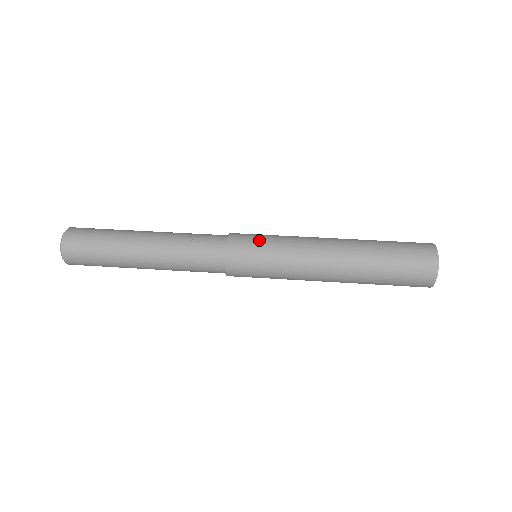
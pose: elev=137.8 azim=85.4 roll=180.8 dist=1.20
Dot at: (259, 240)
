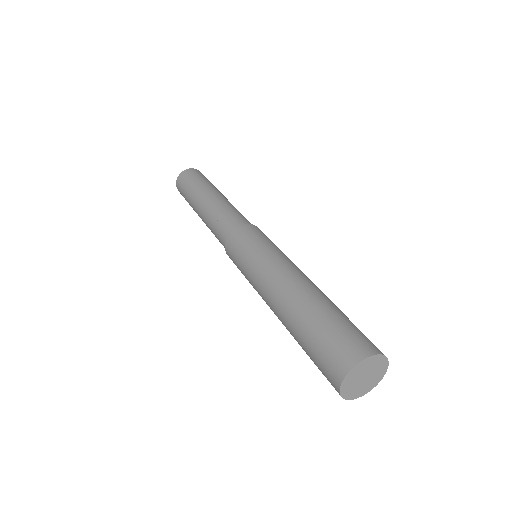
Dot at: (244, 248)
